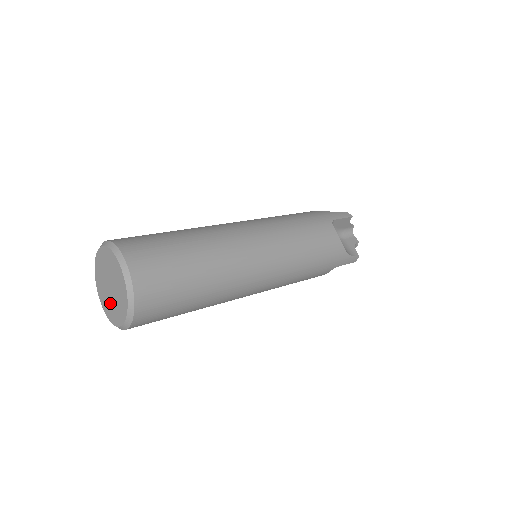
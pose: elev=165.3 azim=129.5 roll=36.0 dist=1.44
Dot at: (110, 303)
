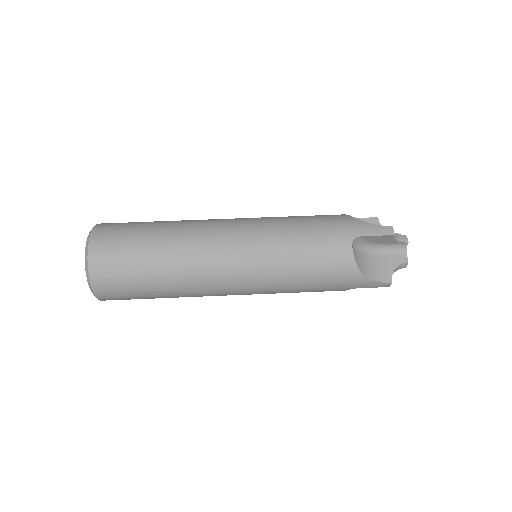
Dot at: occluded
